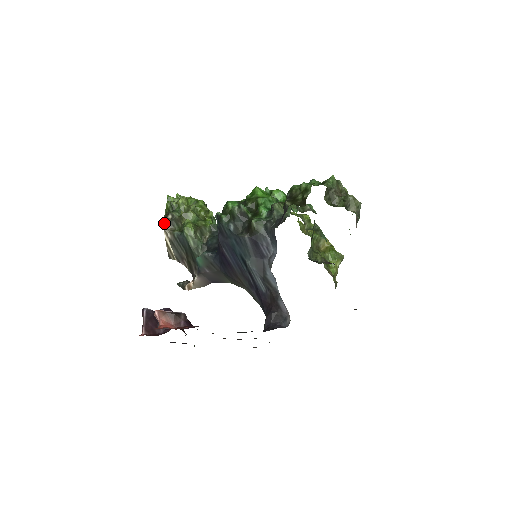
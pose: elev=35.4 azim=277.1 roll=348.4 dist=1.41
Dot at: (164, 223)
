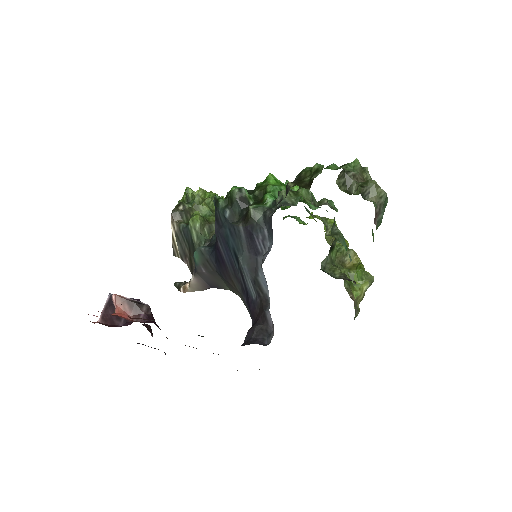
Dot at: (173, 213)
